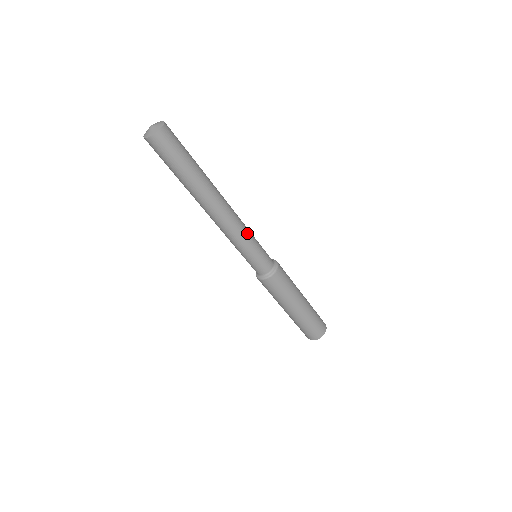
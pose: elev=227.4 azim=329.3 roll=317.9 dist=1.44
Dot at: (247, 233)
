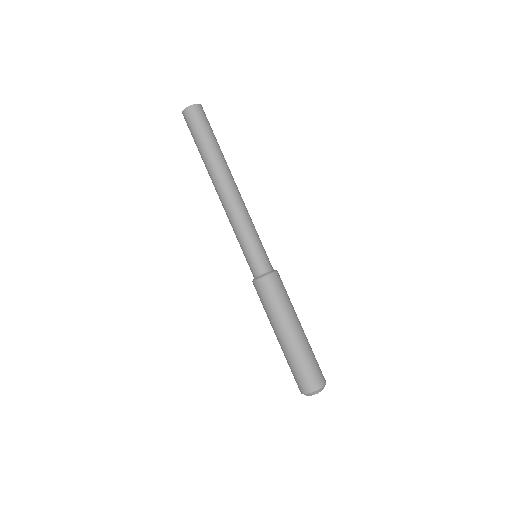
Dot at: (249, 222)
